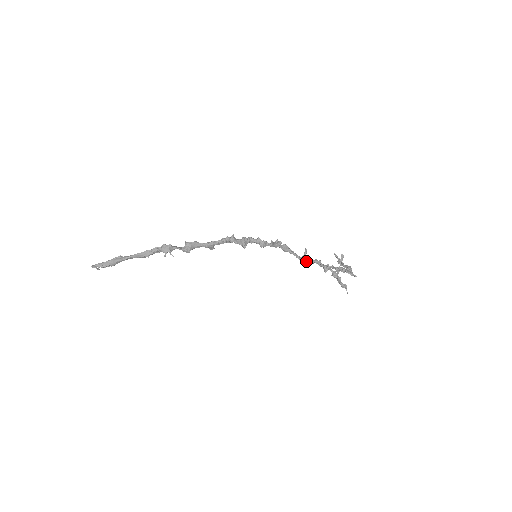
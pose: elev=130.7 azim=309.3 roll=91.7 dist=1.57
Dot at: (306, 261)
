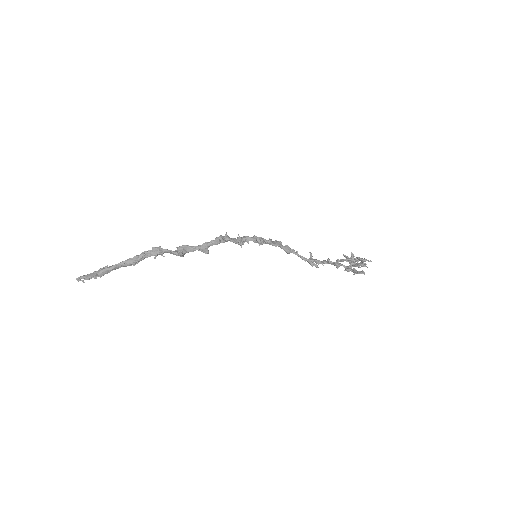
Dot at: (314, 263)
